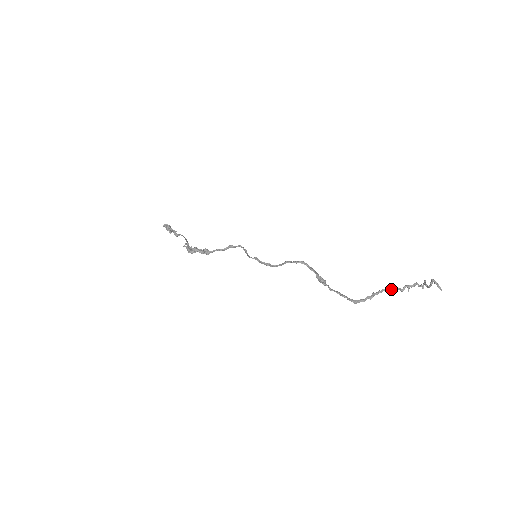
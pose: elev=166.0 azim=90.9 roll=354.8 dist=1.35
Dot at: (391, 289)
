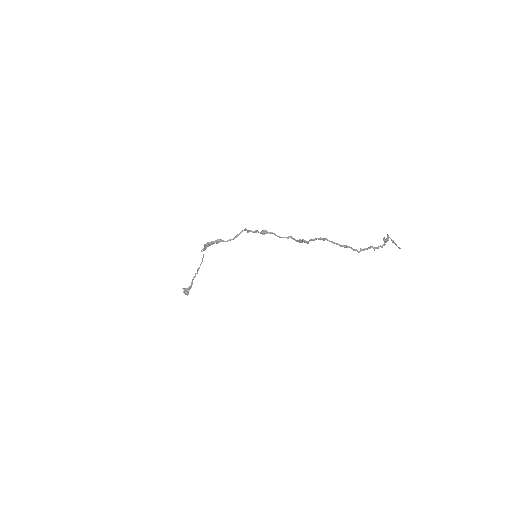
Dot at: (360, 248)
